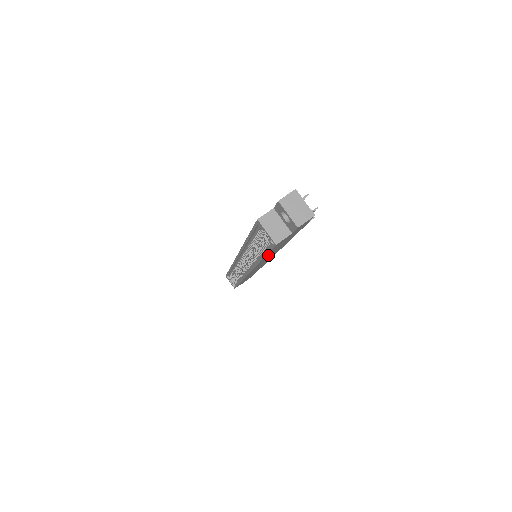
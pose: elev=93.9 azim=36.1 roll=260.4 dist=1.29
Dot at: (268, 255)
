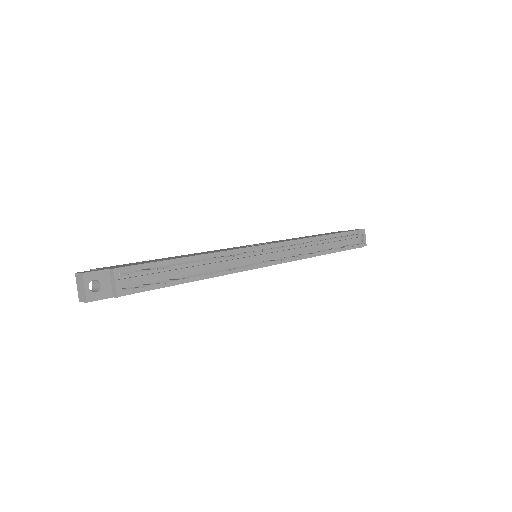
Dot at: occluded
